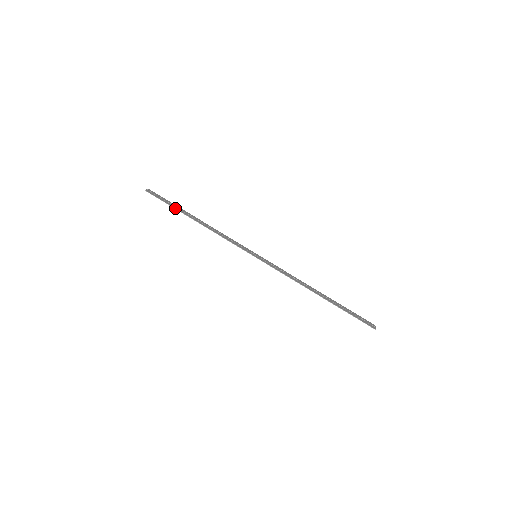
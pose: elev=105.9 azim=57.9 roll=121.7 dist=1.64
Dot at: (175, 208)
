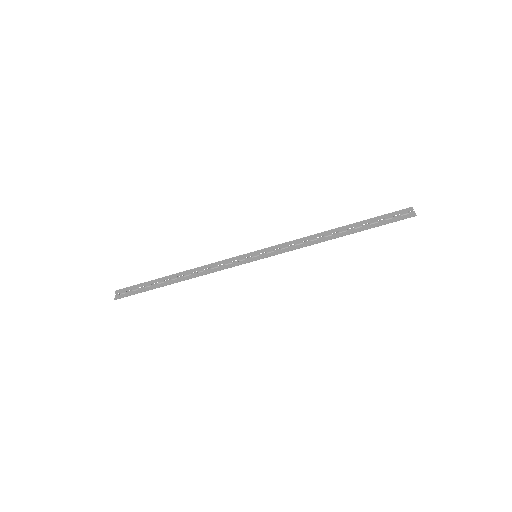
Dot at: occluded
